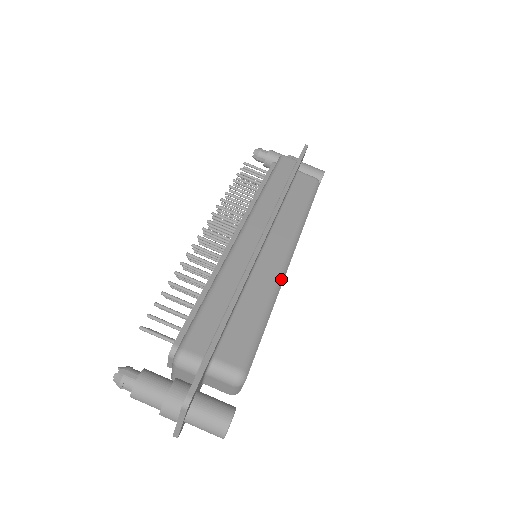
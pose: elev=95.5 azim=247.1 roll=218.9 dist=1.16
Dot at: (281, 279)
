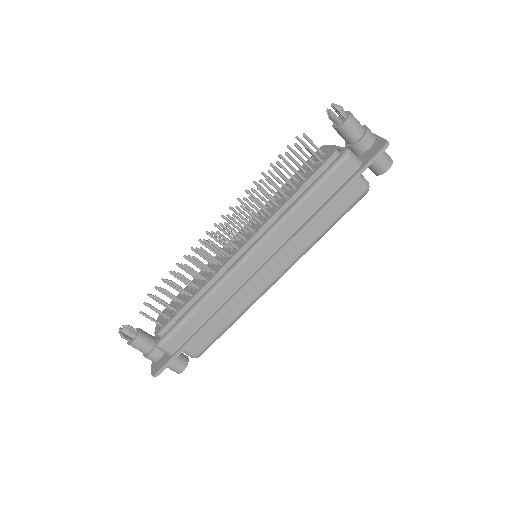
Dot at: (258, 298)
